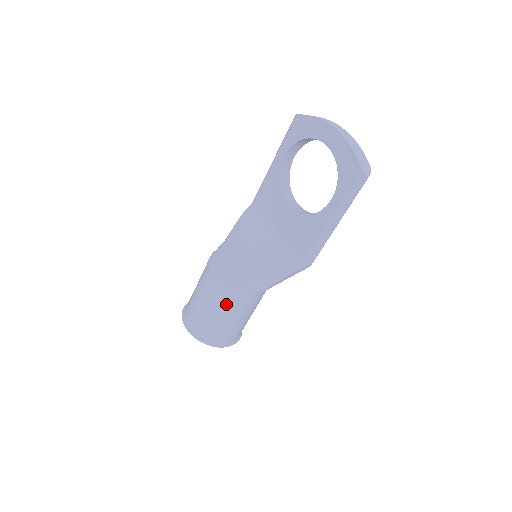
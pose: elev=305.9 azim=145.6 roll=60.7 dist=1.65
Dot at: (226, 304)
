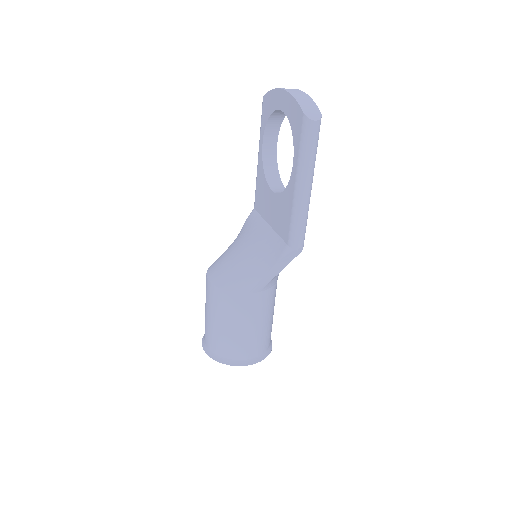
Dot at: (222, 308)
